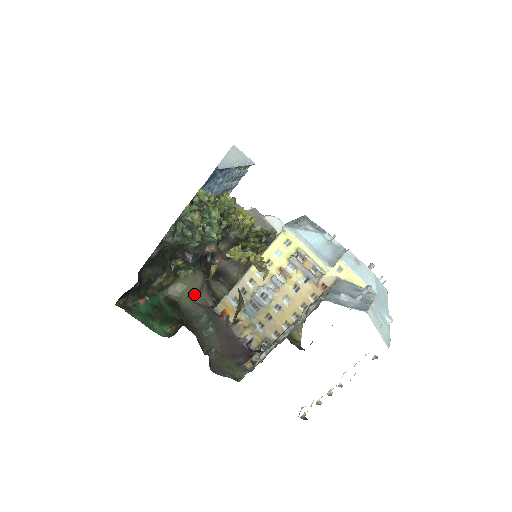
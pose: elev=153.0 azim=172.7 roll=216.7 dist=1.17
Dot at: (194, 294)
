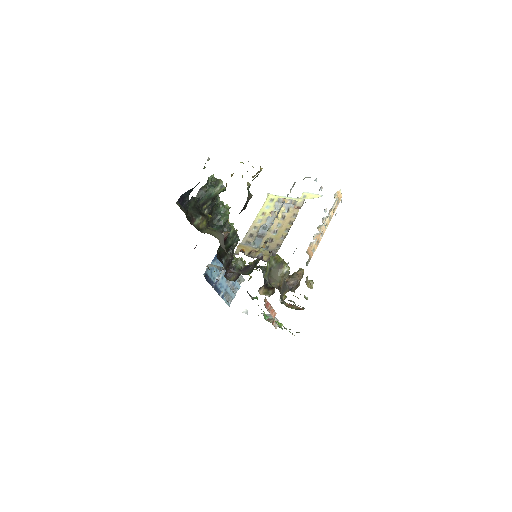
Dot at: (219, 239)
